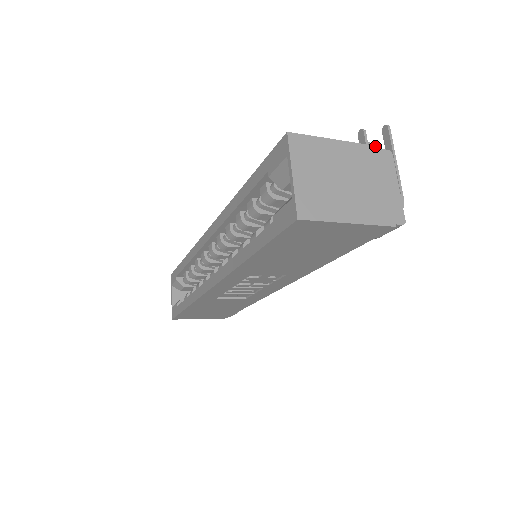
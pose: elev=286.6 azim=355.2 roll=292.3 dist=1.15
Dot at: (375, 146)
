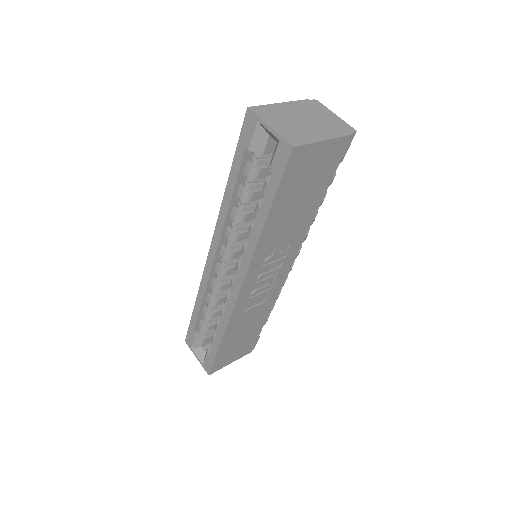
Dot at: (304, 100)
